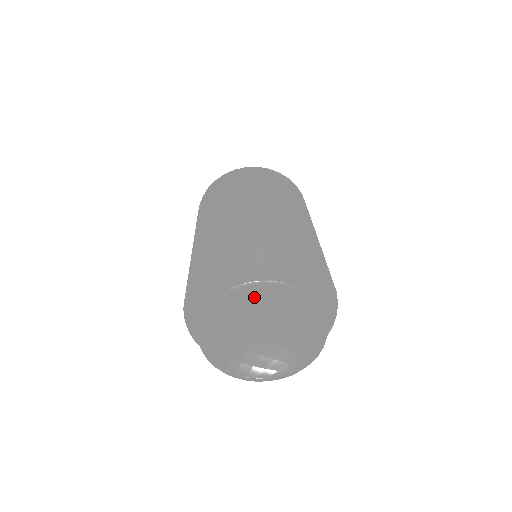
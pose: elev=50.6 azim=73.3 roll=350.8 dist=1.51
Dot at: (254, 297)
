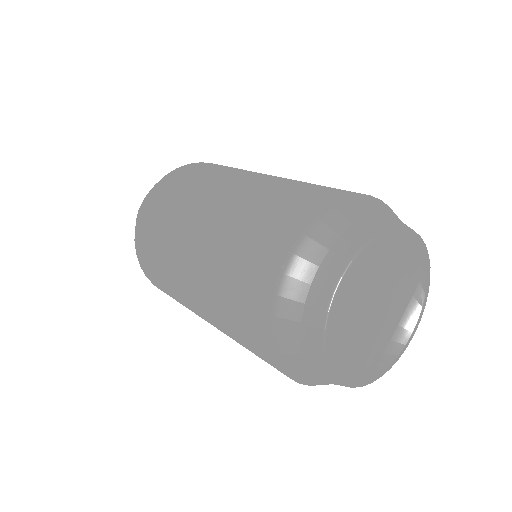
Dot at: (376, 257)
